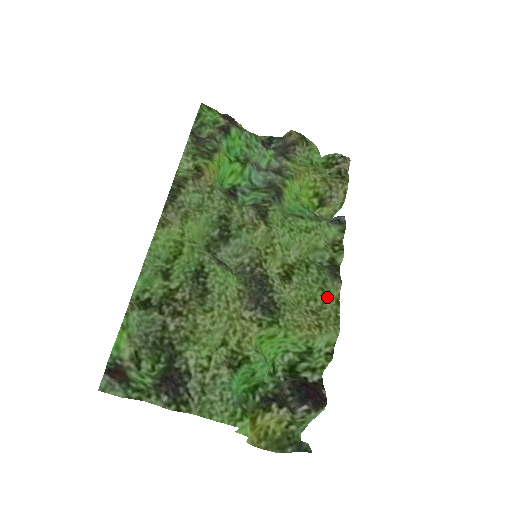
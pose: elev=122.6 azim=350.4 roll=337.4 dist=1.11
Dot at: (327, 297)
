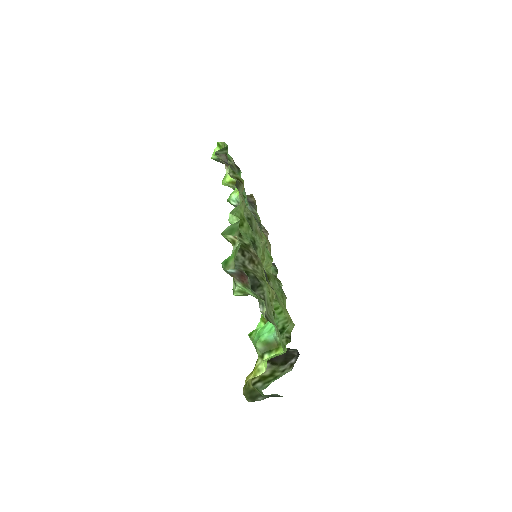
Dot at: (284, 303)
